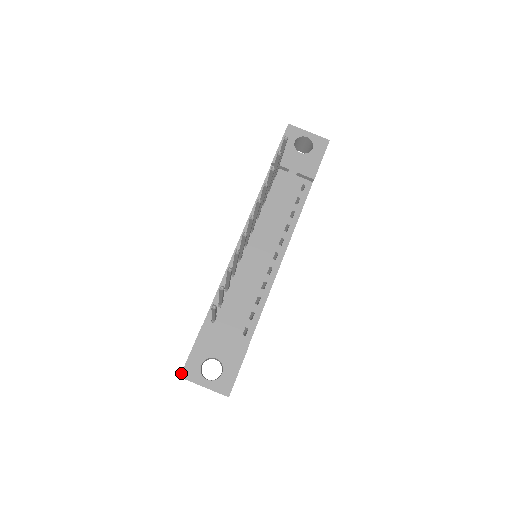
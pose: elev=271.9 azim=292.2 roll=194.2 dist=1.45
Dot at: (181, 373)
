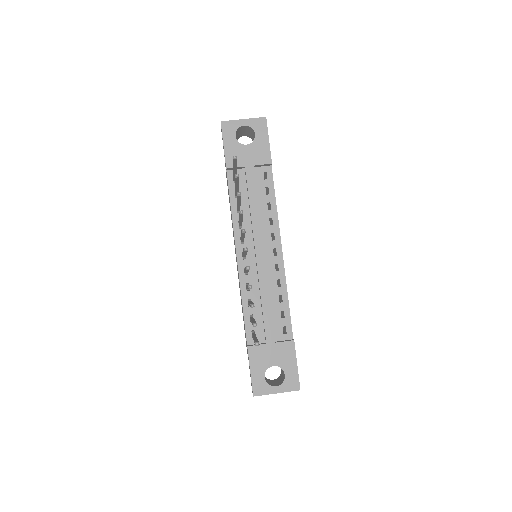
Dot at: occluded
